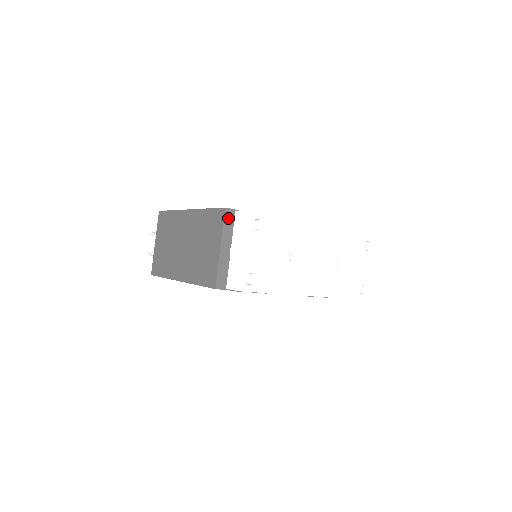
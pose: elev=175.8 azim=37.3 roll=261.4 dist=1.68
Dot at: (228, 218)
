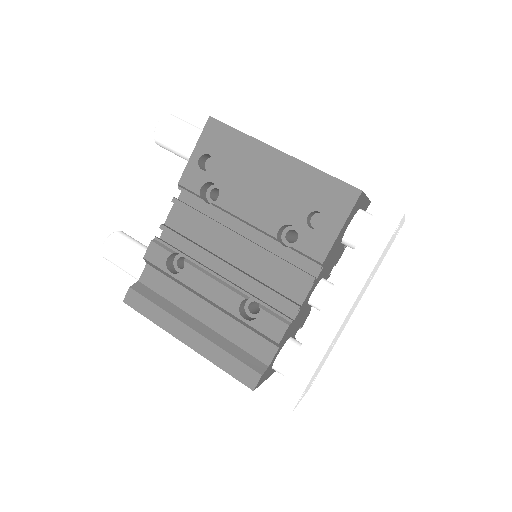
Dot at: (259, 383)
